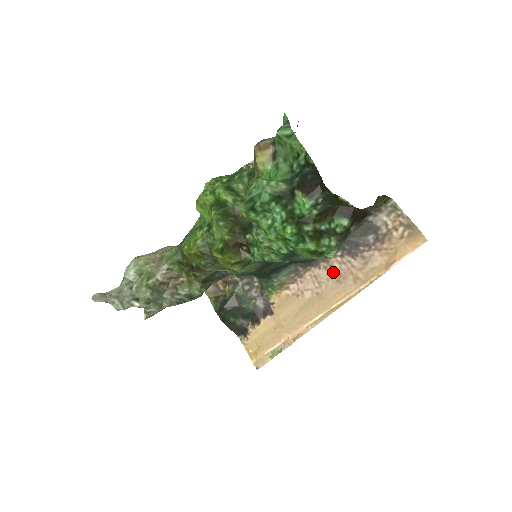
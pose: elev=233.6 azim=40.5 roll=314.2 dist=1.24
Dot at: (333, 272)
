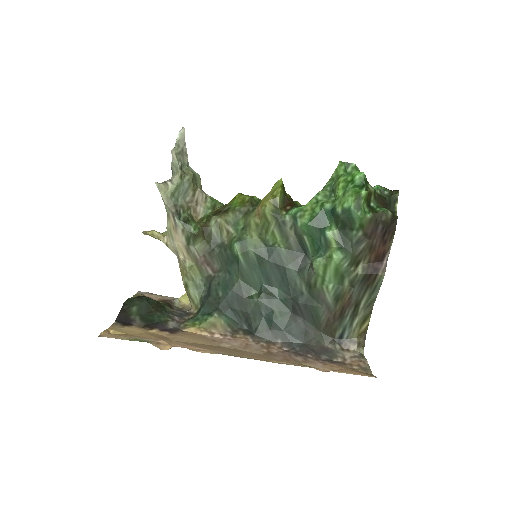
Dot at: (267, 350)
